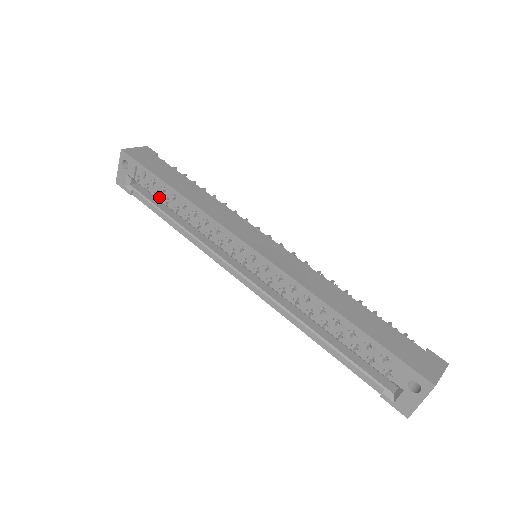
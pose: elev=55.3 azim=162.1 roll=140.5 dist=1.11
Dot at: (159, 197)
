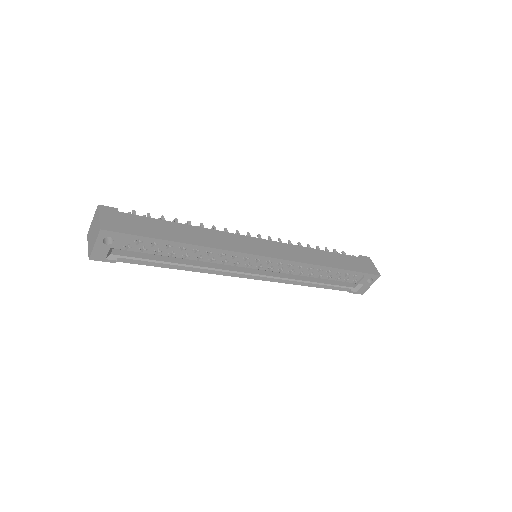
Dot at: (160, 253)
